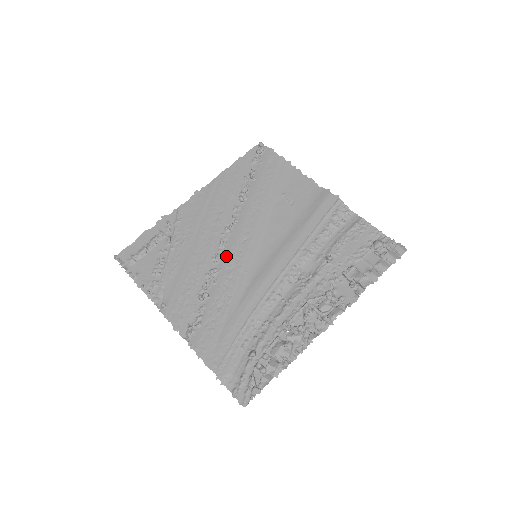
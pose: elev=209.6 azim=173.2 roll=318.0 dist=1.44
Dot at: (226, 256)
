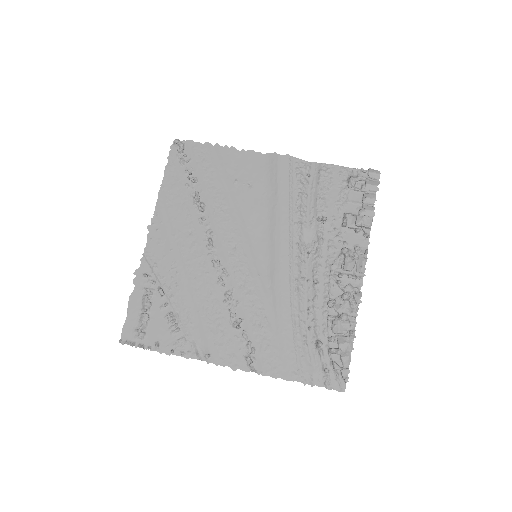
Dot at: (229, 273)
